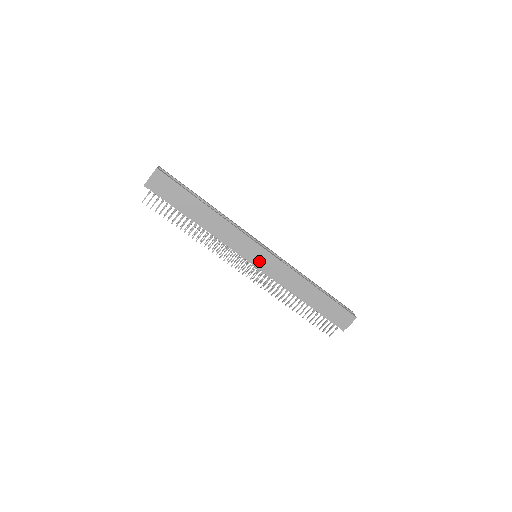
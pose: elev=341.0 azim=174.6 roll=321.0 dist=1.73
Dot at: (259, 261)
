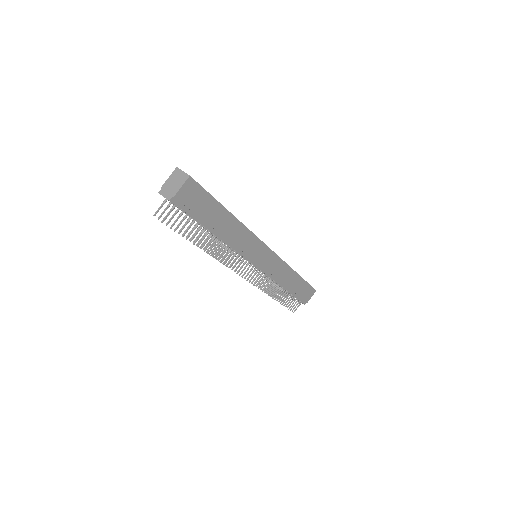
Dot at: (263, 262)
